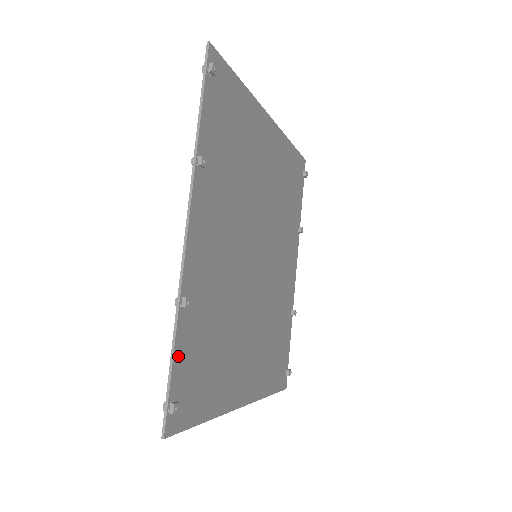
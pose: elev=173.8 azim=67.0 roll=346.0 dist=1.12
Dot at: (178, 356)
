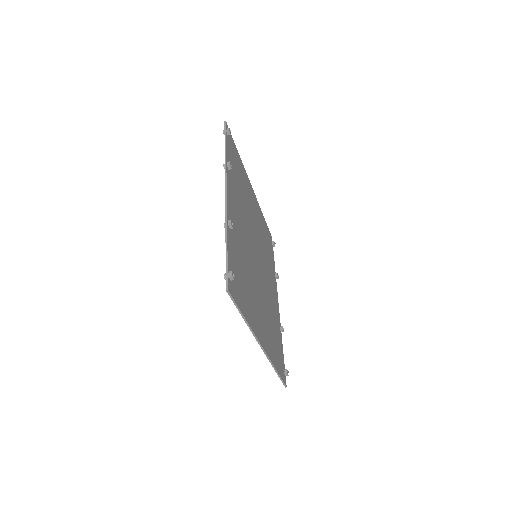
Dot at: (229, 252)
